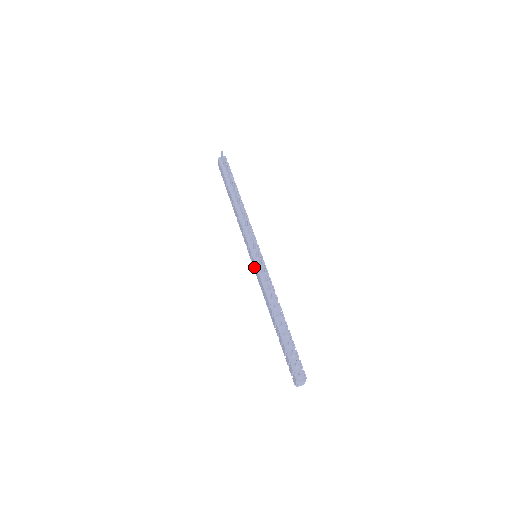
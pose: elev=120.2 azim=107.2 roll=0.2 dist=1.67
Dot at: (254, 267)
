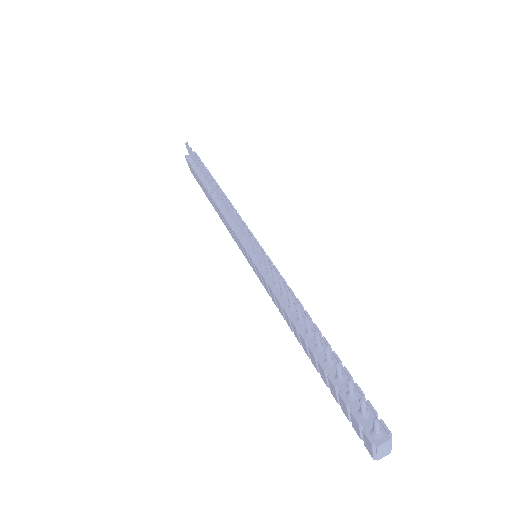
Dot at: (257, 274)
